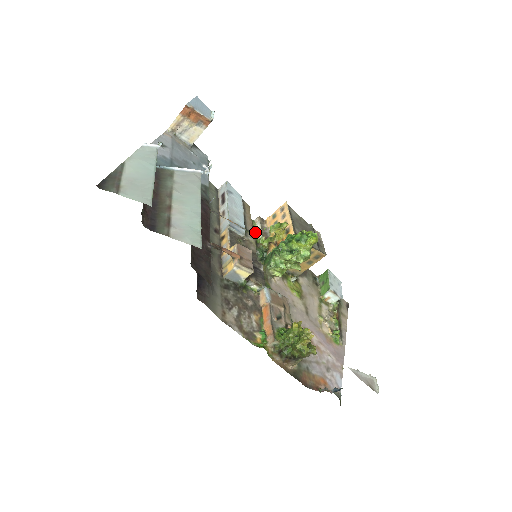
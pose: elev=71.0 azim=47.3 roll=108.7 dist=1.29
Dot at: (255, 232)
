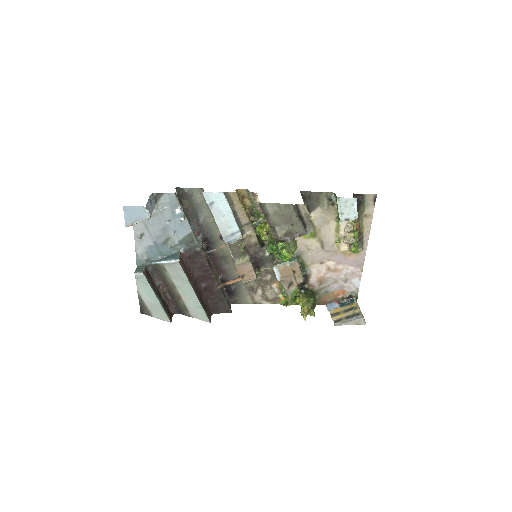
Dot at: (253, 205)
